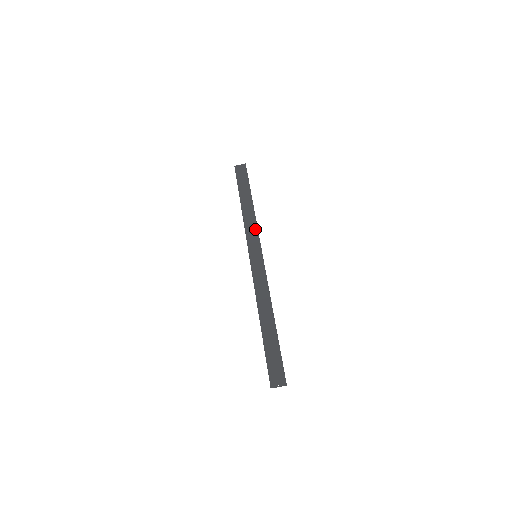
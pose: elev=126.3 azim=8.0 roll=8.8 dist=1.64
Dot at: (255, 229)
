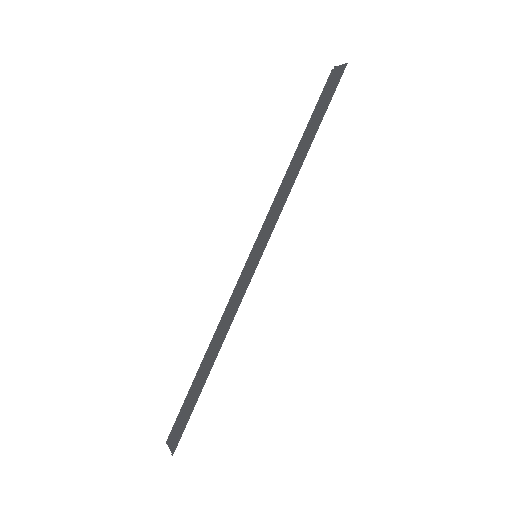
Dot at: (280, 208)
